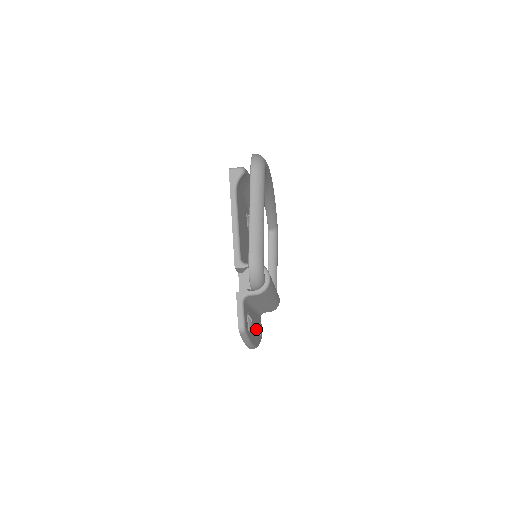
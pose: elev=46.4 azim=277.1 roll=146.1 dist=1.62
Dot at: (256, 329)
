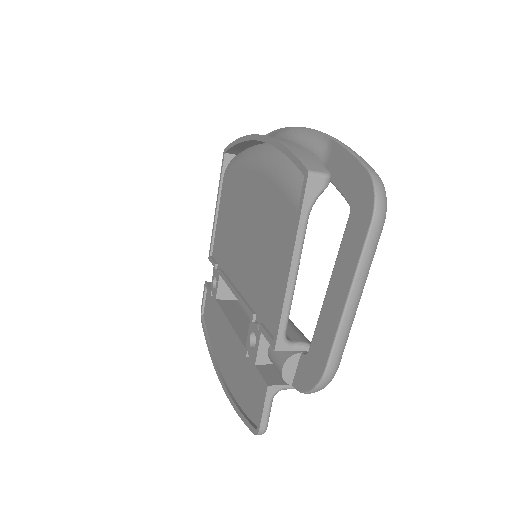
Dot at: occluded
